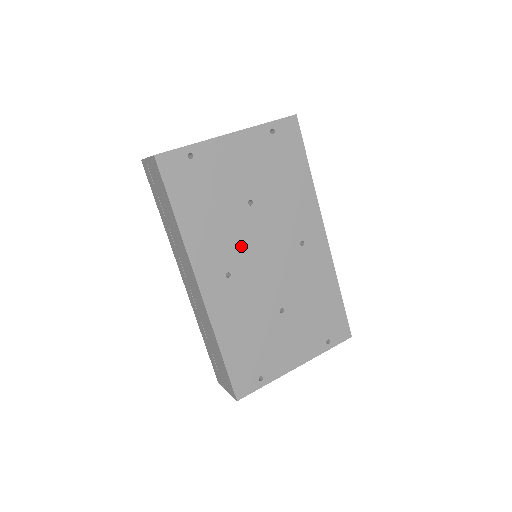
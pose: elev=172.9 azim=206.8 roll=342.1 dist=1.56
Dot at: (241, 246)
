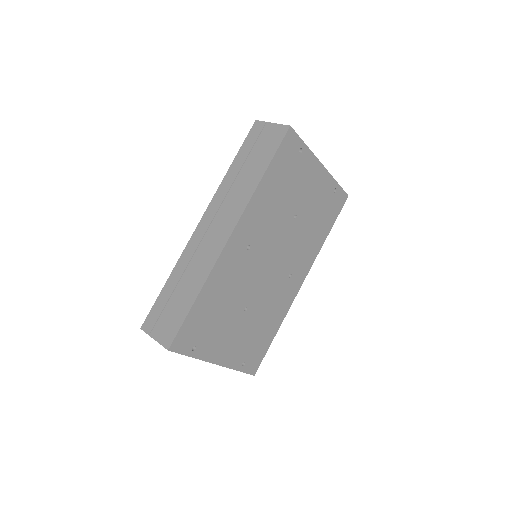
Dot at: (269, 237)
